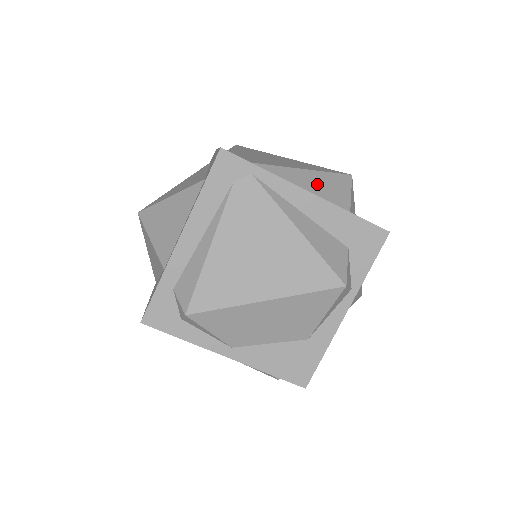
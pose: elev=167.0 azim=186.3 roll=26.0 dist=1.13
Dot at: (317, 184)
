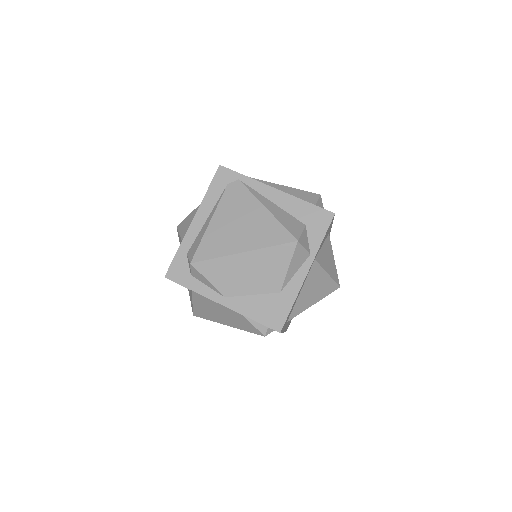
Dot at: (289, 193)
